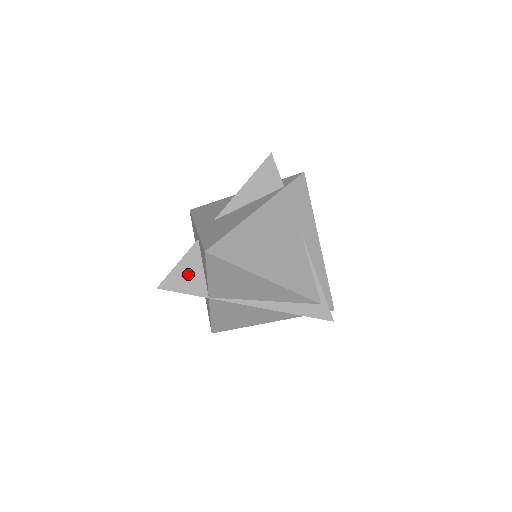
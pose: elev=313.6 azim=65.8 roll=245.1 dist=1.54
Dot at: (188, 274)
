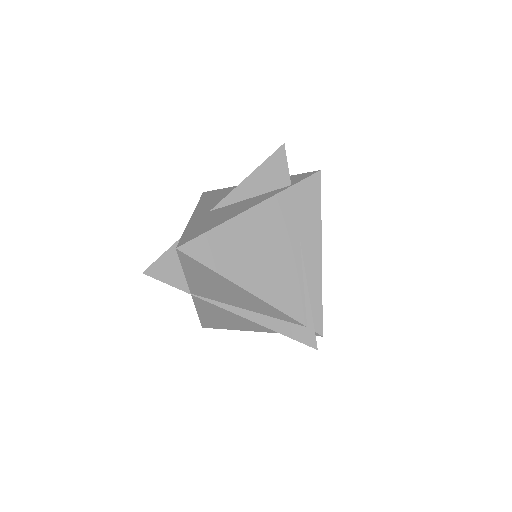
Dot at: (174, 264)
